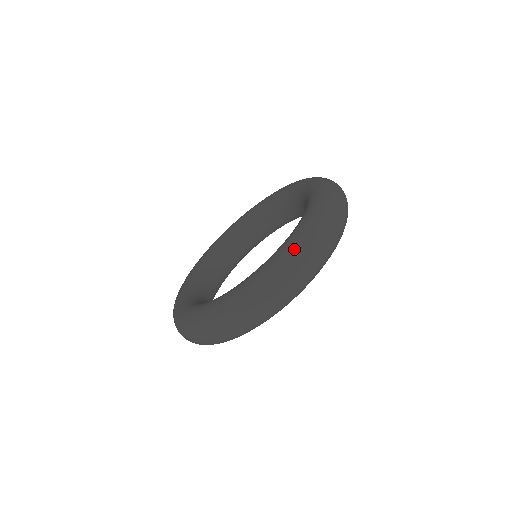
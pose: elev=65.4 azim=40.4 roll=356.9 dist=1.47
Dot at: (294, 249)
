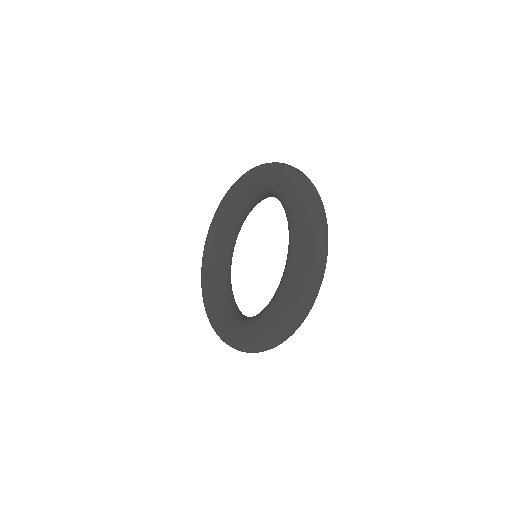
Dot at: (305, 247)
